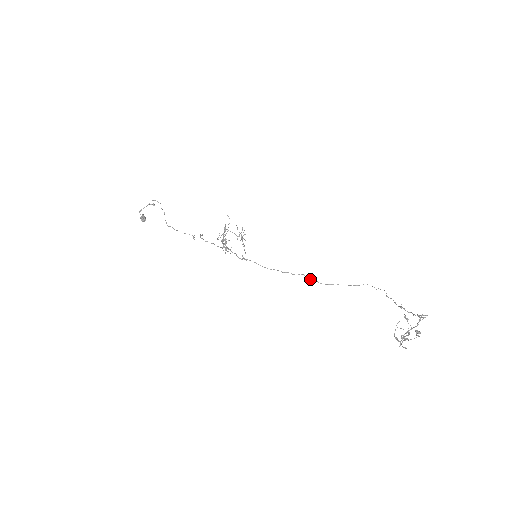
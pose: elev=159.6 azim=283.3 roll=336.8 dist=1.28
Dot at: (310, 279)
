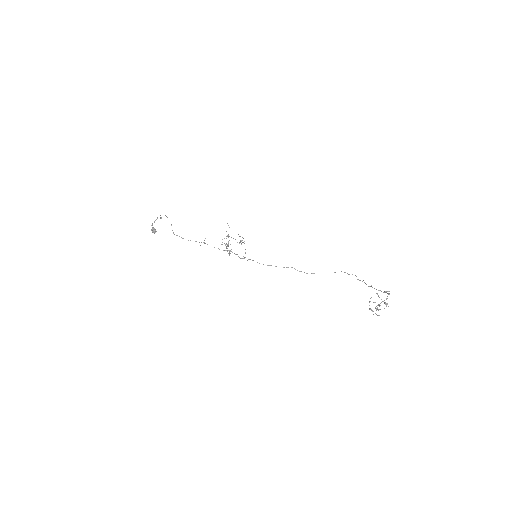
Dot at: occluded
